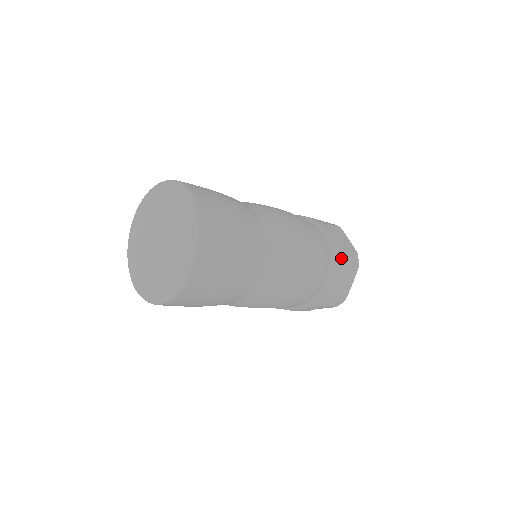
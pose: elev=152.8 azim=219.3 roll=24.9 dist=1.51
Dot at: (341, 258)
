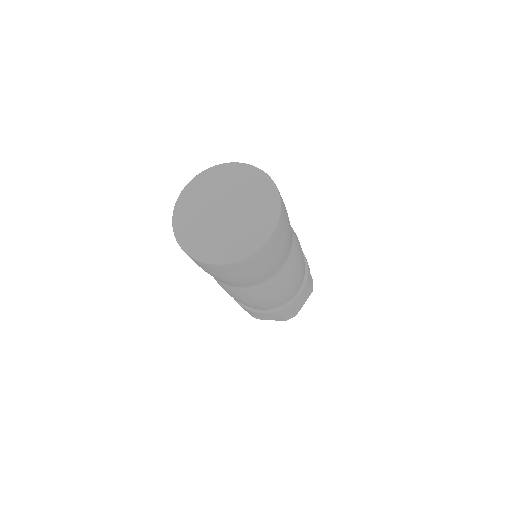
Dot at: (285, 312)
